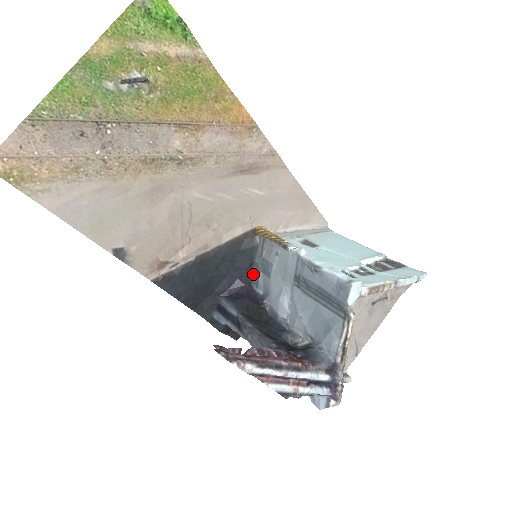
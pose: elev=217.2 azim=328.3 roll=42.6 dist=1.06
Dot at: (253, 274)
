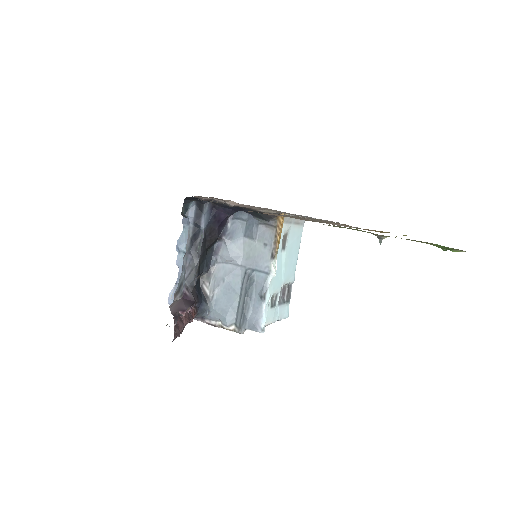
Dot at: (242, 213)
